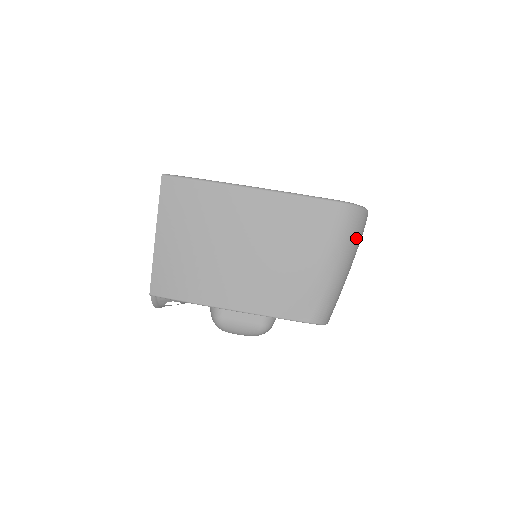
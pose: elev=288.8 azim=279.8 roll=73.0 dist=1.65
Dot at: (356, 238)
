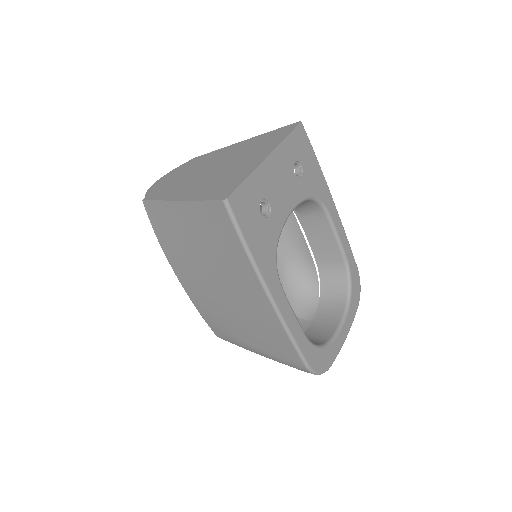
Dot at: occluded
